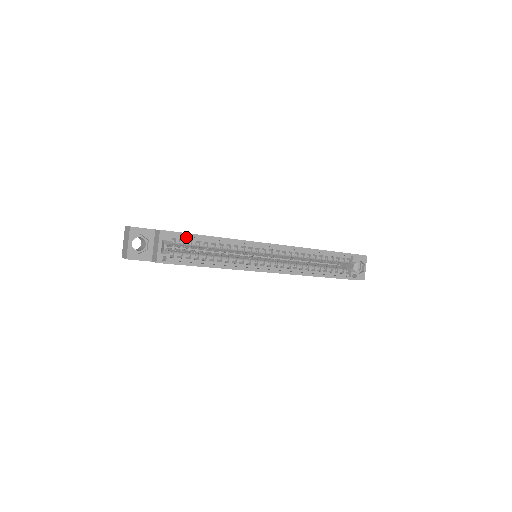
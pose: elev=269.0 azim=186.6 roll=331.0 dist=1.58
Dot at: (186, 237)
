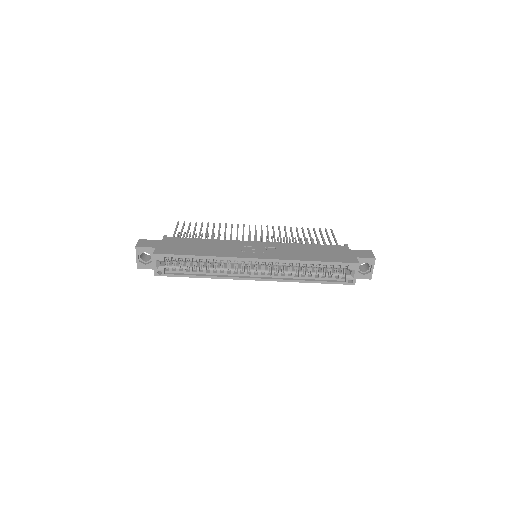
Dot at: (177, 256)
